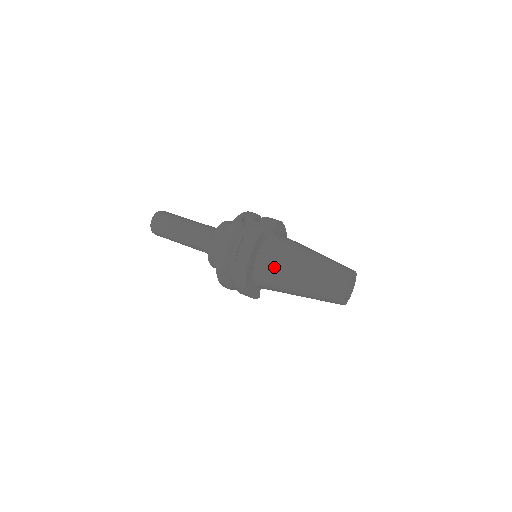
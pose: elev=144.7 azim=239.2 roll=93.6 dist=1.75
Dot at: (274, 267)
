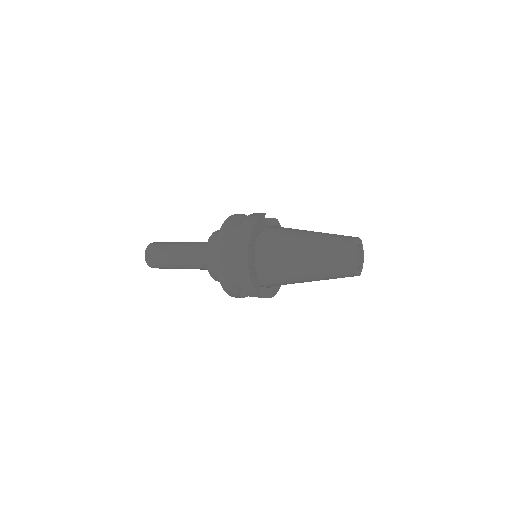
Dot at: (277, 239)
